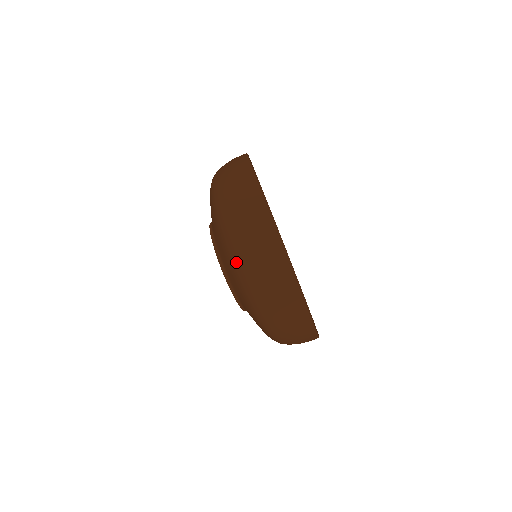
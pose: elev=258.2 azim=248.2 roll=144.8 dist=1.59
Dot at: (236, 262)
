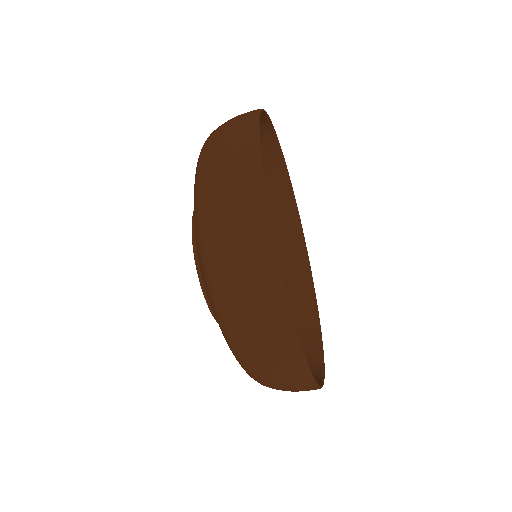
Dot at: (205, 252)
